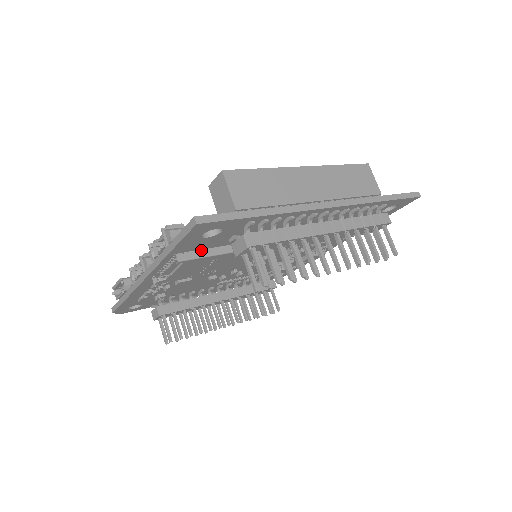
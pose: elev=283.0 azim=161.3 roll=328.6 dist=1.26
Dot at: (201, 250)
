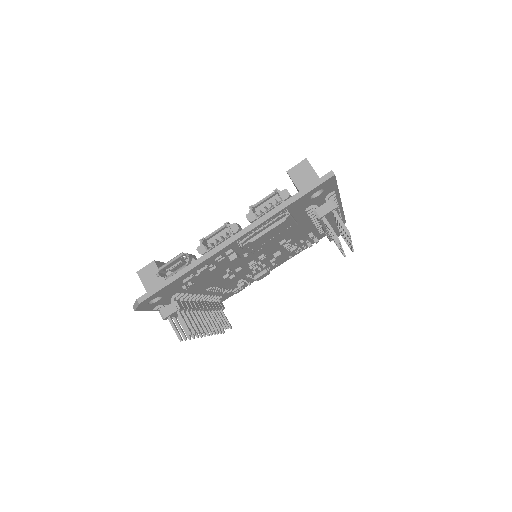
Dot at: (291, 214)
